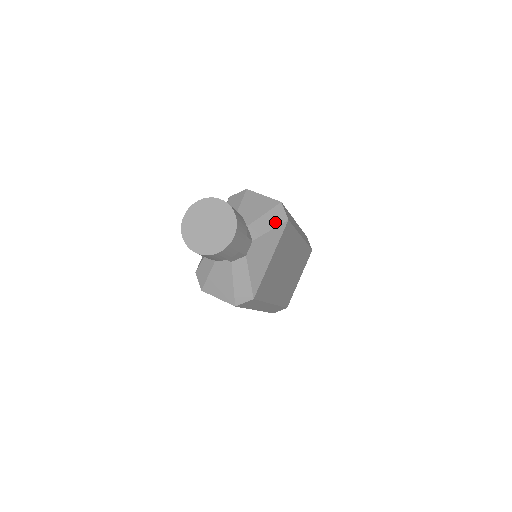
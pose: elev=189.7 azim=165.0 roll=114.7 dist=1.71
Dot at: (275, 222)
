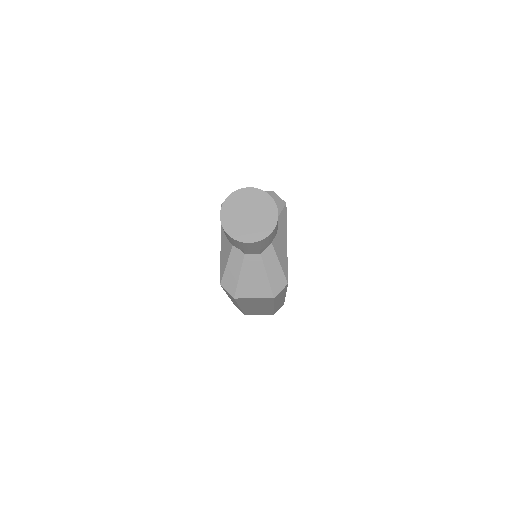
Dot at: (278, 208)
